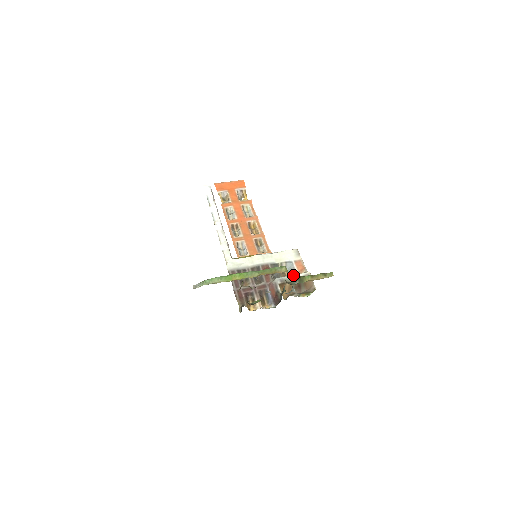
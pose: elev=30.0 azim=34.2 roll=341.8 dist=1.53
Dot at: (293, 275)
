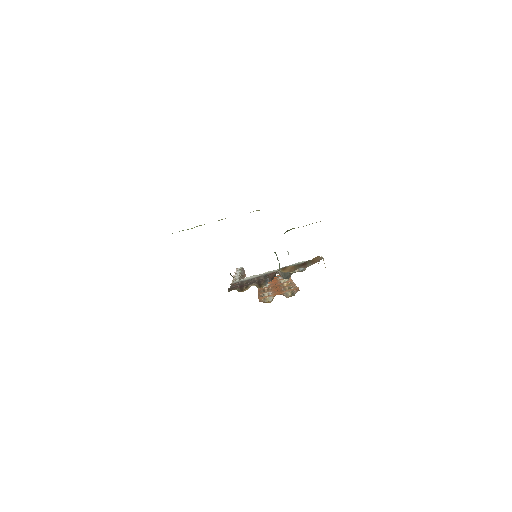
Dot at: (300, 262)
